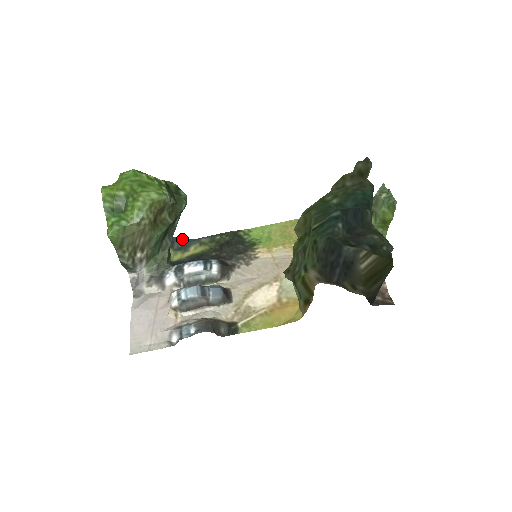
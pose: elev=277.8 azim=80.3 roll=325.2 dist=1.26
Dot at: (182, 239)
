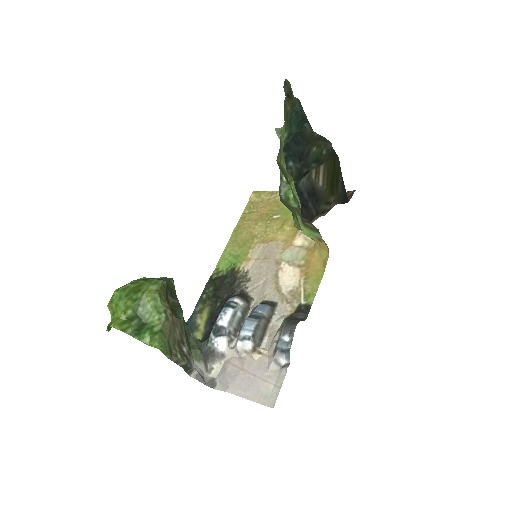
Dot at: occluded
